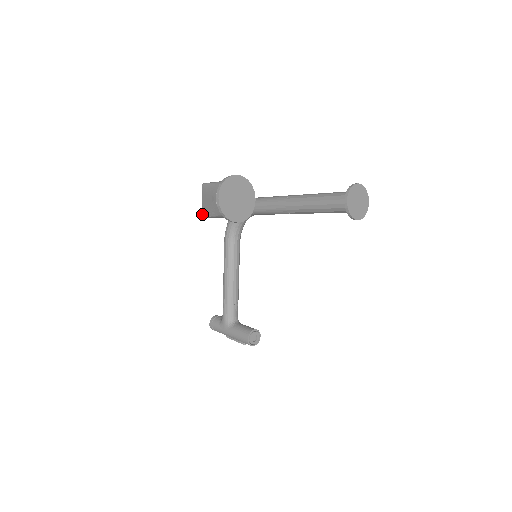
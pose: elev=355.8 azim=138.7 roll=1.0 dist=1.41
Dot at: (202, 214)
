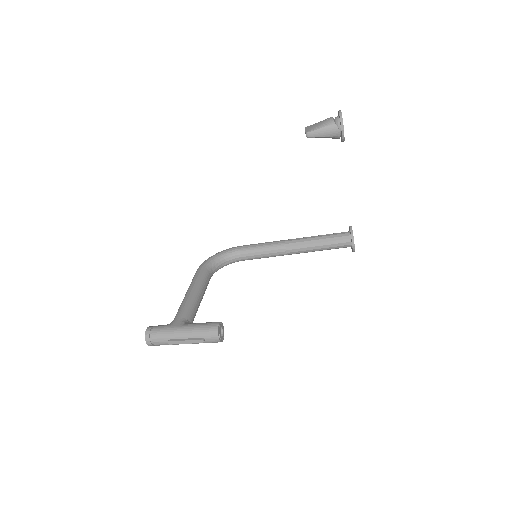
Dot at: (306, 132)
